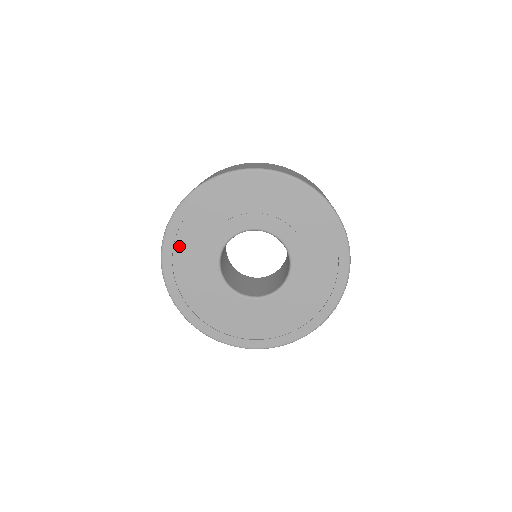
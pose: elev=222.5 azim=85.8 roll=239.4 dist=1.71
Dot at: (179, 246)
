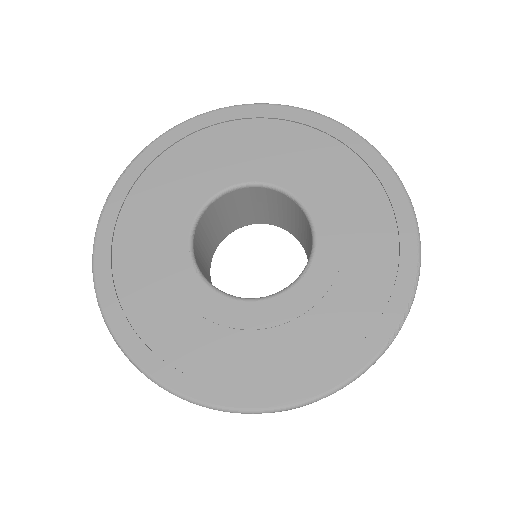
Dot at: (127, 217)
